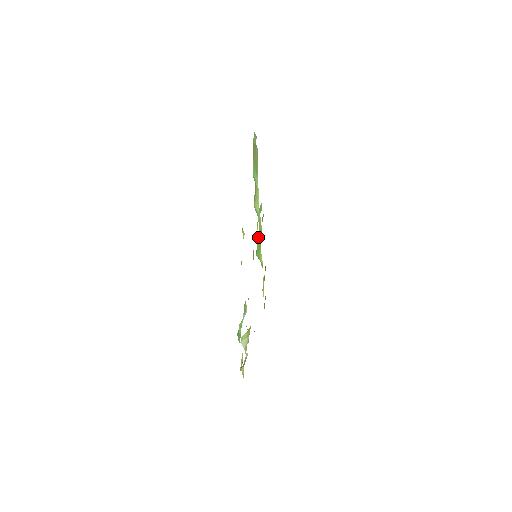
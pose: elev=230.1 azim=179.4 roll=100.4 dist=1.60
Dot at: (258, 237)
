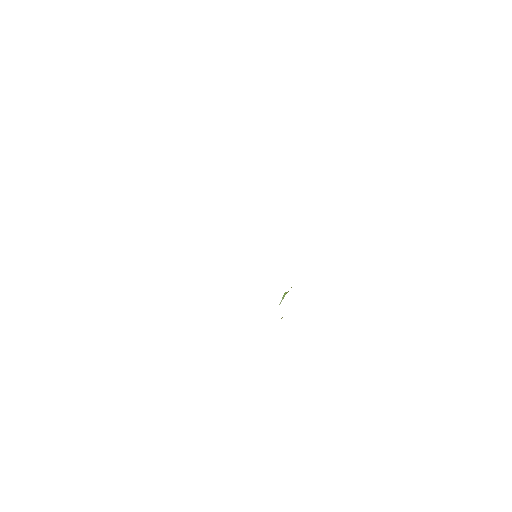
Dot at: occluded
